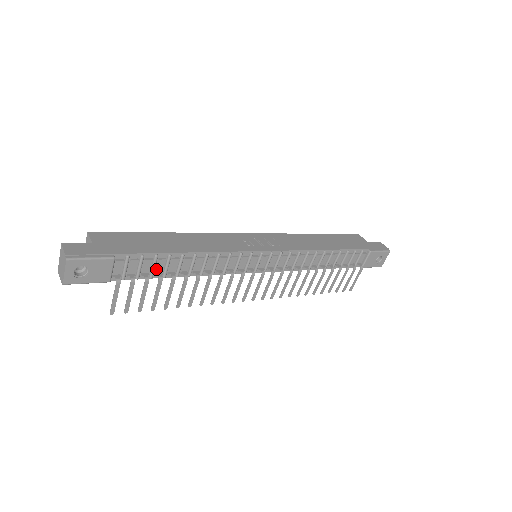
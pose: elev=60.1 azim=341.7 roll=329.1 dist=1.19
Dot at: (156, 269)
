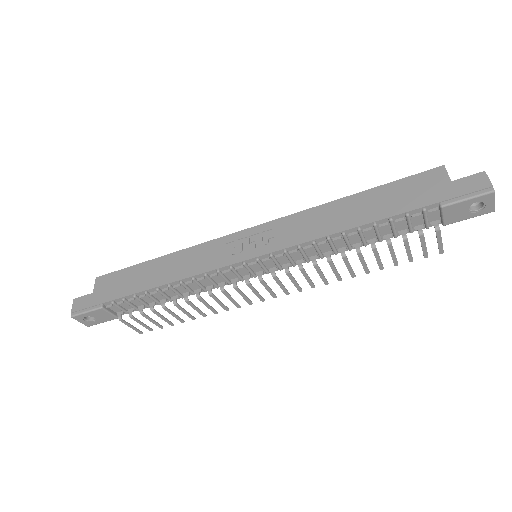
Dot at: (148, 301)
